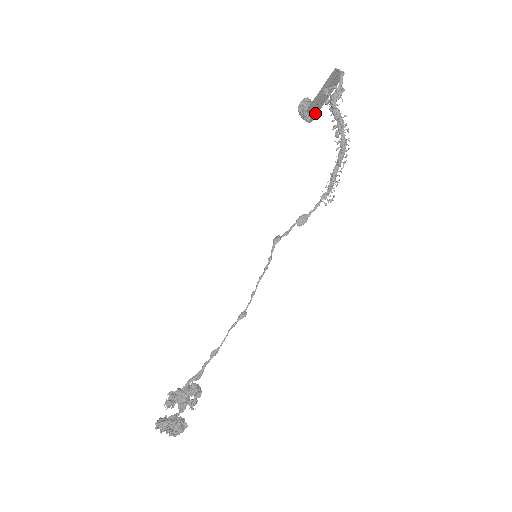
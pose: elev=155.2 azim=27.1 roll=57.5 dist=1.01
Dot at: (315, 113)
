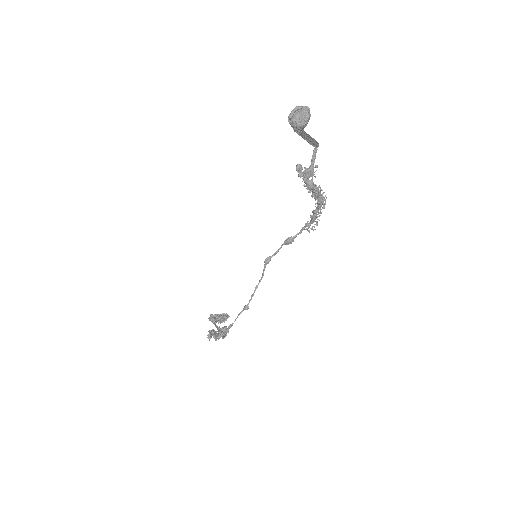
Dot at: (304, 132)
